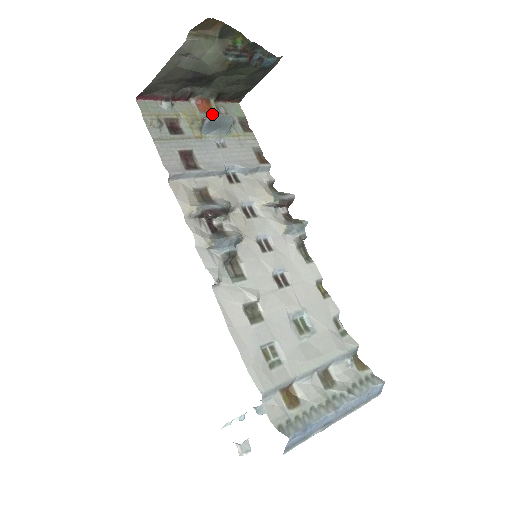
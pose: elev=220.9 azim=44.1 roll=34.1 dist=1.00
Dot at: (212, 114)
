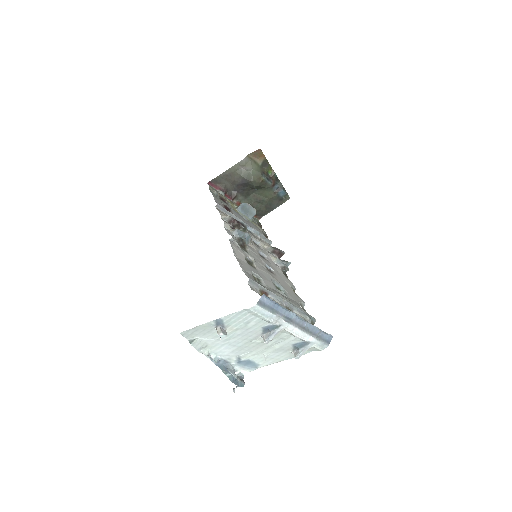
Dot at: occluded
